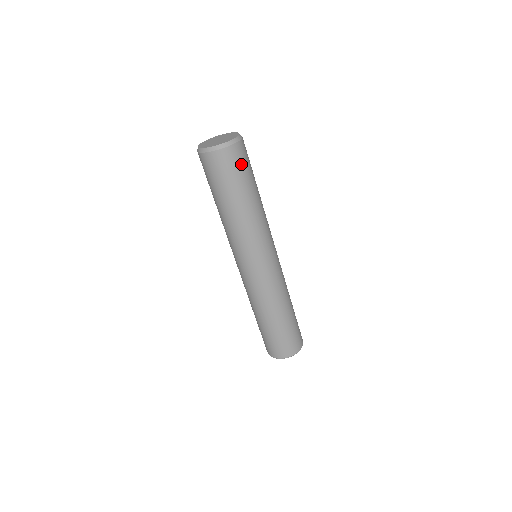
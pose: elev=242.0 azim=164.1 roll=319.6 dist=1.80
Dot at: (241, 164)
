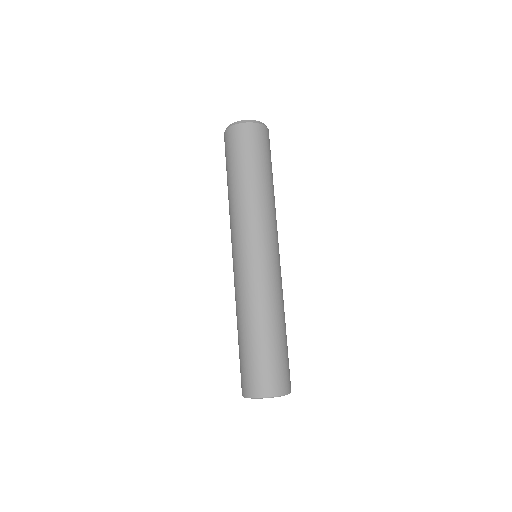
Dot at: (253, 142)
